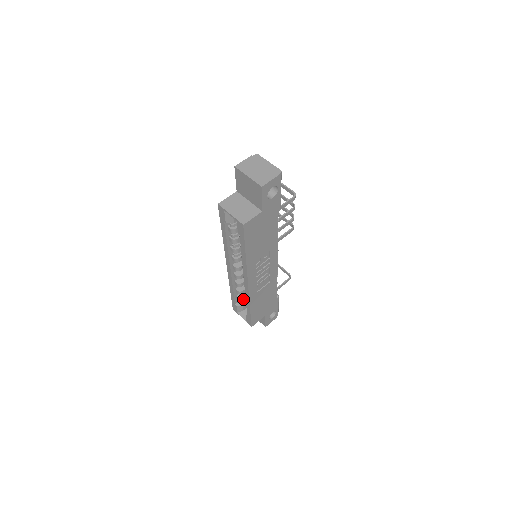
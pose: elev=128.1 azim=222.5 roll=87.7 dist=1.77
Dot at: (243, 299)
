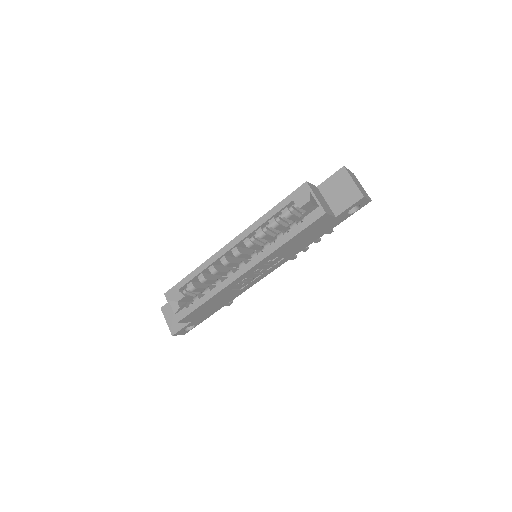
Dot at: (194, 289)
